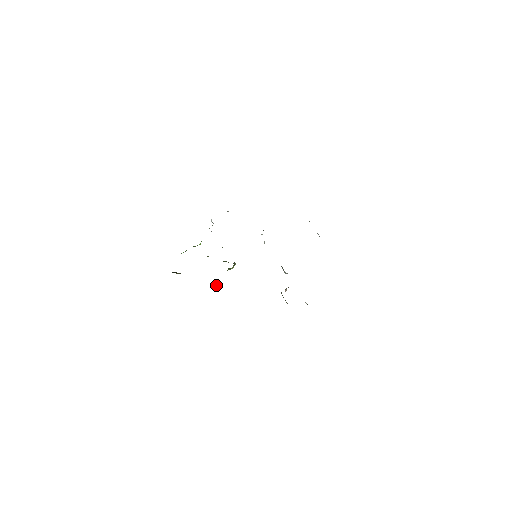
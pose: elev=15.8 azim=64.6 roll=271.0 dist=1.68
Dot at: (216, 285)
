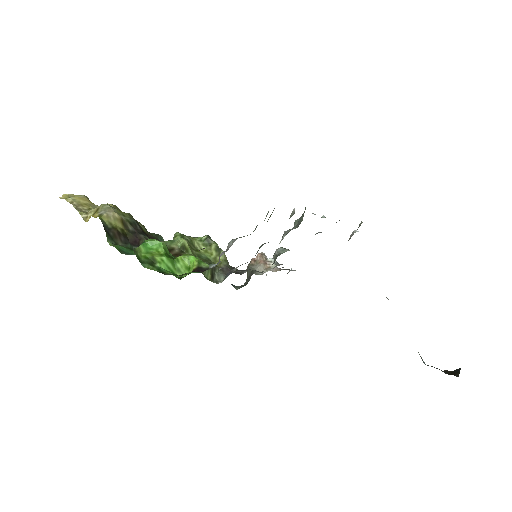
Dot at: occluded
